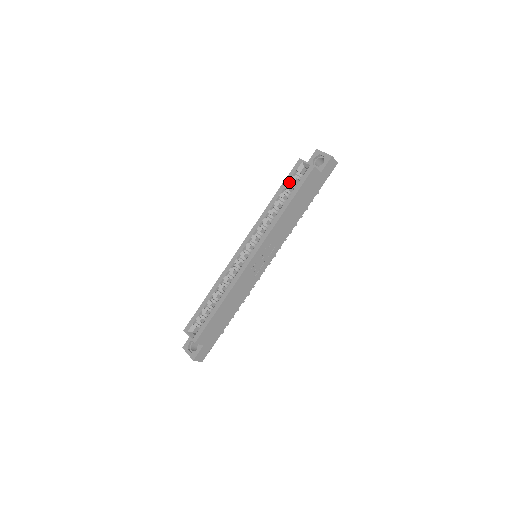
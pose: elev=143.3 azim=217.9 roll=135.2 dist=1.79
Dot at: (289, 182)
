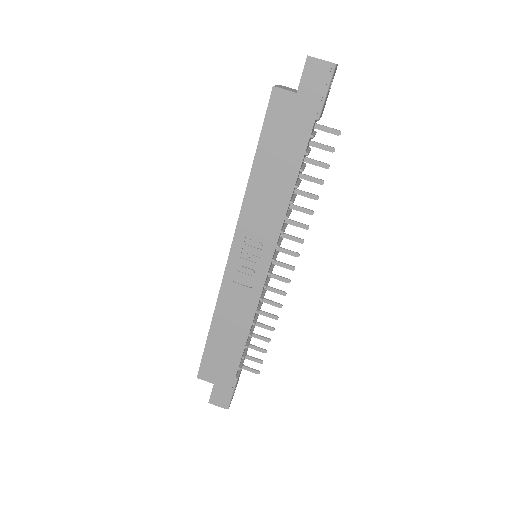
Dot at: occluded
